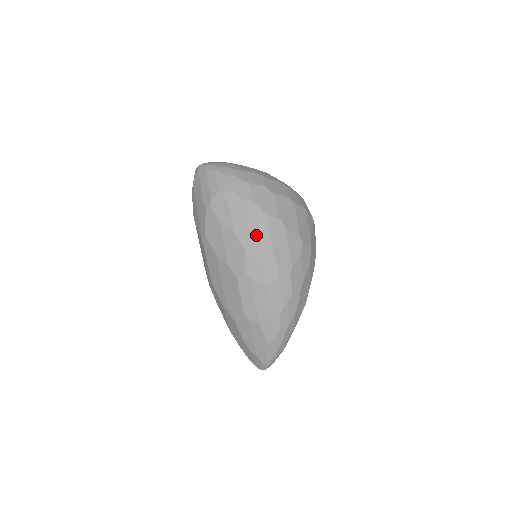
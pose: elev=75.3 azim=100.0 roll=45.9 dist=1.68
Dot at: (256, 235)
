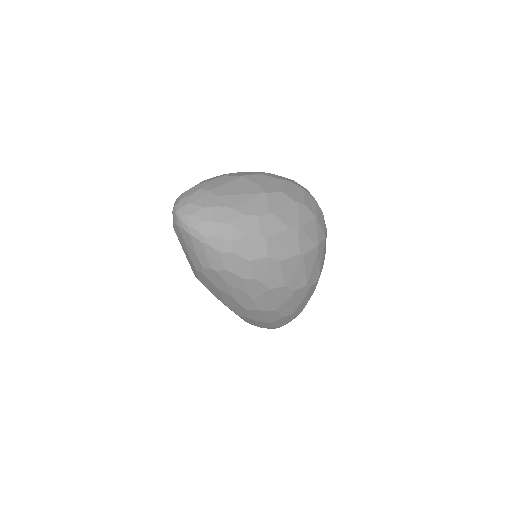
Dot at: (258, 303)
